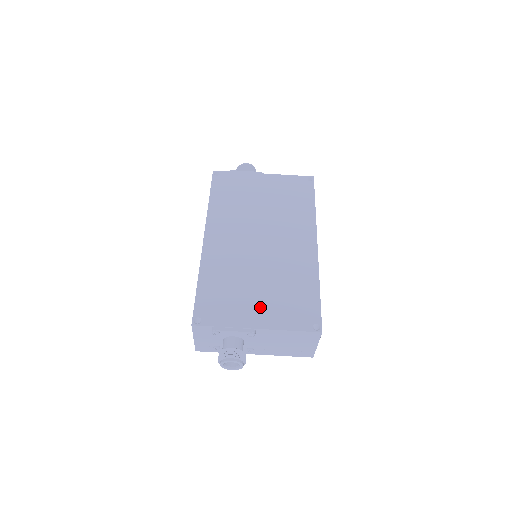
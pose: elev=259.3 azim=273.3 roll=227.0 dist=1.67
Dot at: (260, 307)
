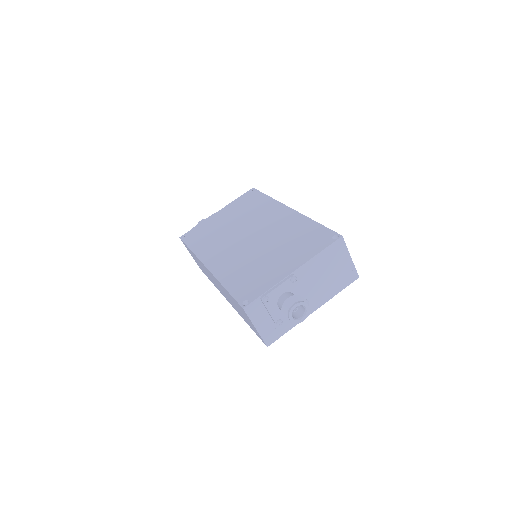
Dot at: (284, 261)
